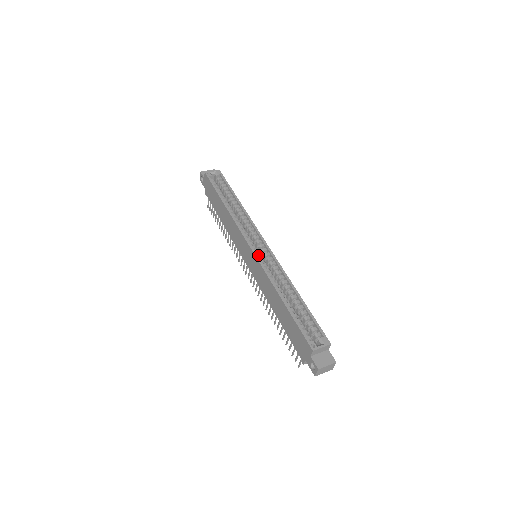
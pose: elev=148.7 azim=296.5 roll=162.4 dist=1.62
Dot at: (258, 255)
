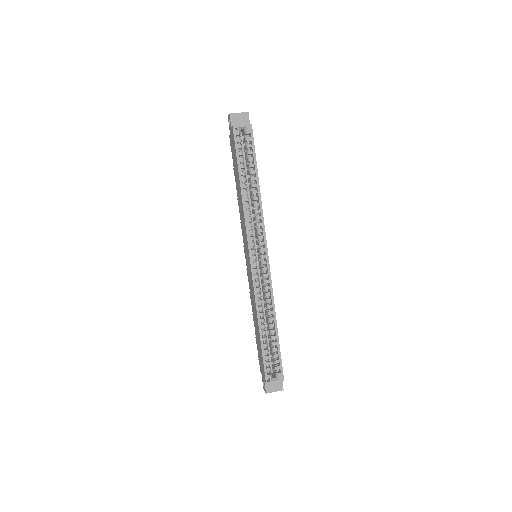
Dot at: (255, 269)
